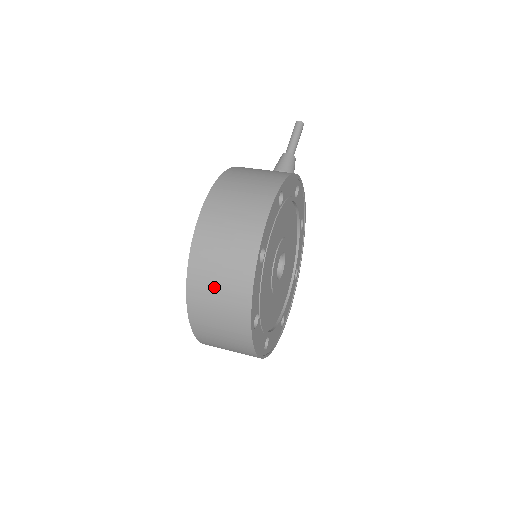
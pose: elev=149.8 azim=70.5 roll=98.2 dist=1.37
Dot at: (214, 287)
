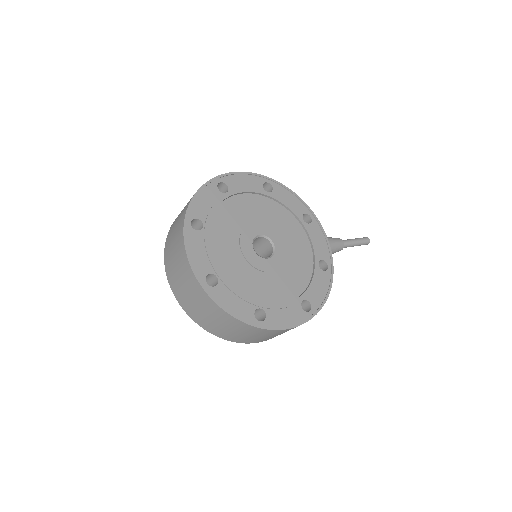
Dot at: occluded
